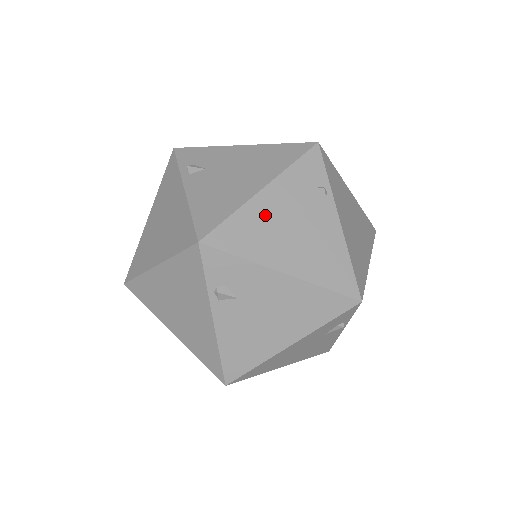
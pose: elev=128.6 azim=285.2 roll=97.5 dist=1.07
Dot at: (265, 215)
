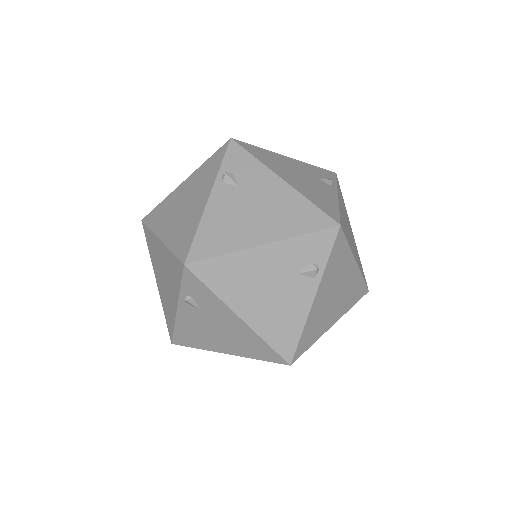
Dot at: (252, 267)
